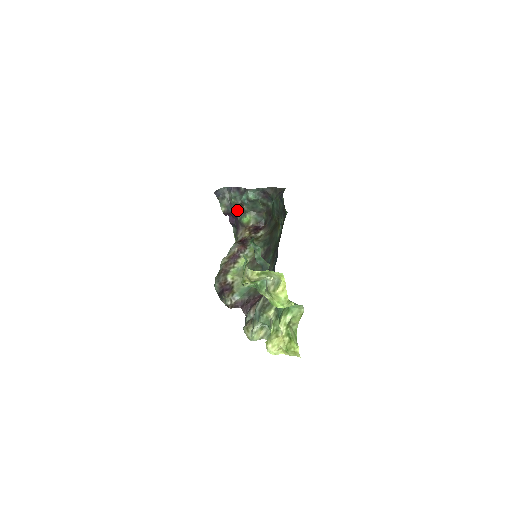
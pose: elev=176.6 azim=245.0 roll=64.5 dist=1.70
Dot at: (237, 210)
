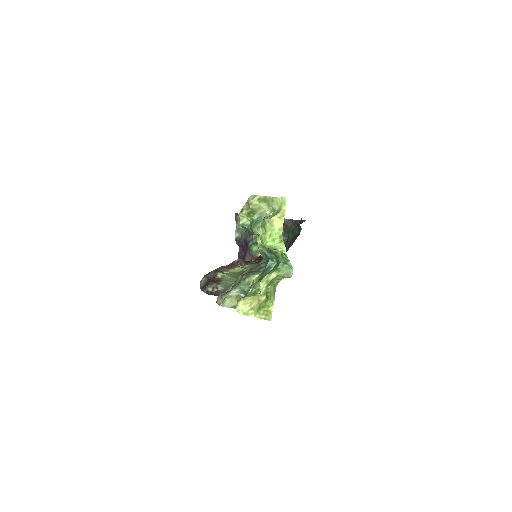
Dot at: (251, 236)
